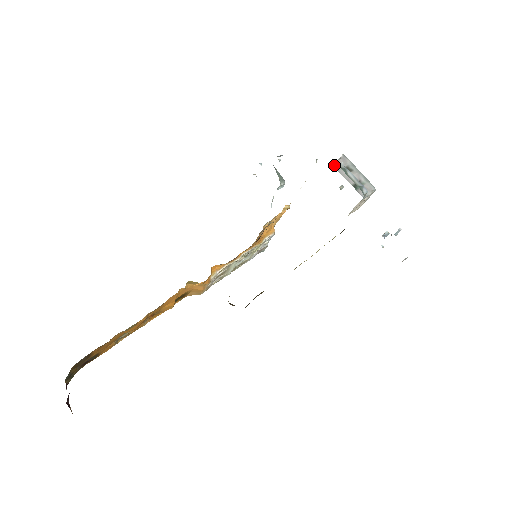
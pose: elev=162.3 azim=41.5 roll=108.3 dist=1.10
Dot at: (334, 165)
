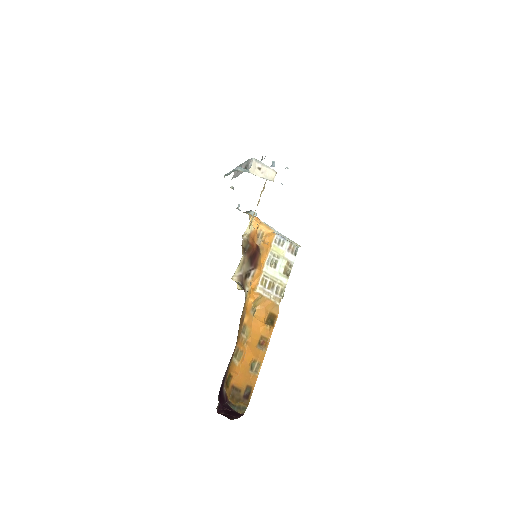
Dot at: occluded
